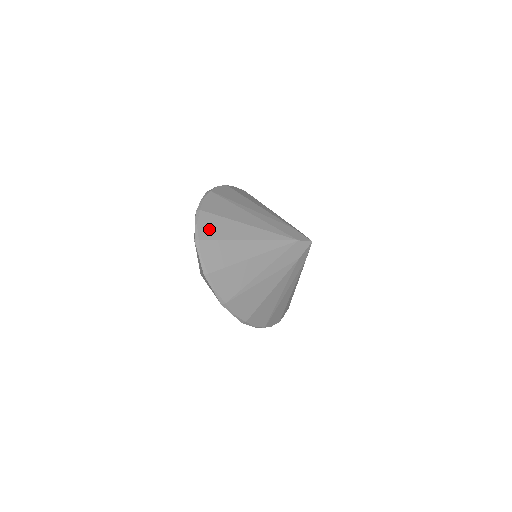
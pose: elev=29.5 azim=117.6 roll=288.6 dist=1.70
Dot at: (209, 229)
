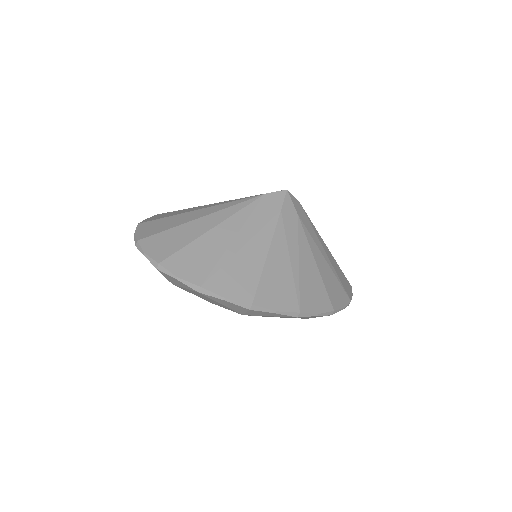
Dot at: (149, 230)
